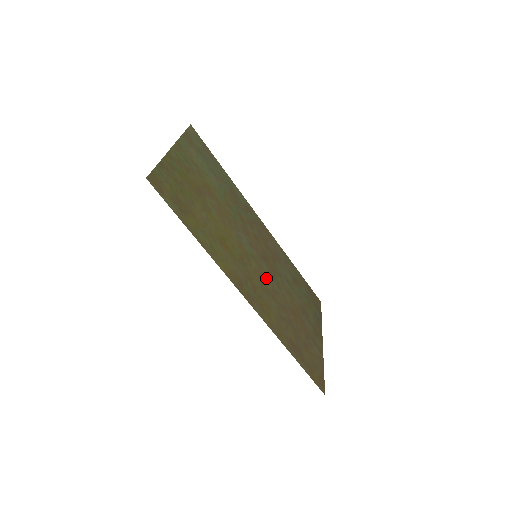
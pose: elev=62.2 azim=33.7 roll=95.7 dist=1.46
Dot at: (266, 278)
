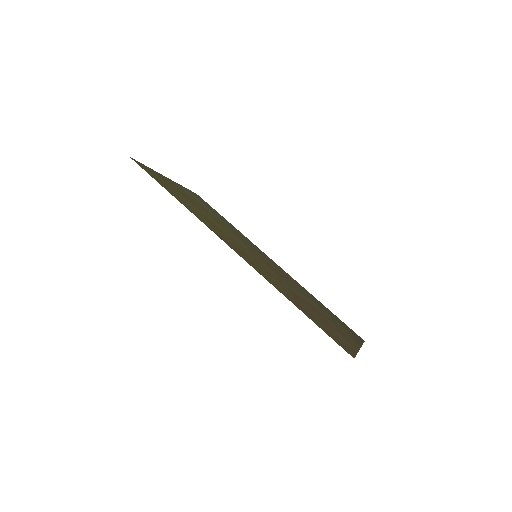
Dot at: (267, 268)
